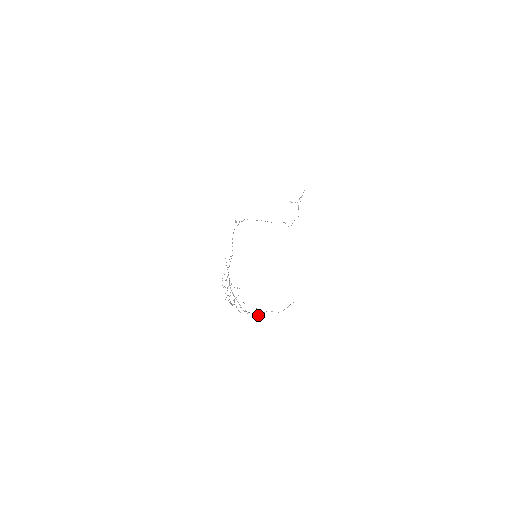
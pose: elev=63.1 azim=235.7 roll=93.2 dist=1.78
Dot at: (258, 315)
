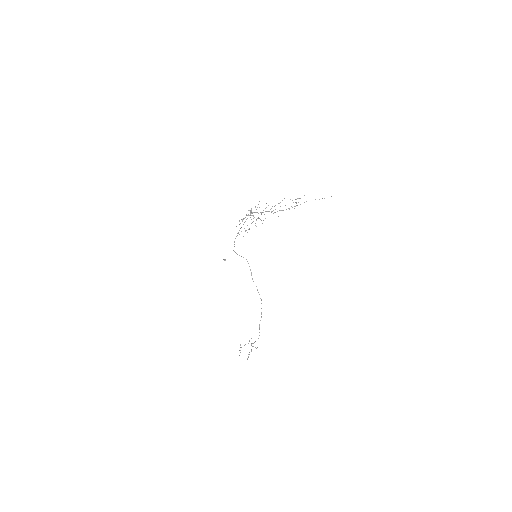
Dot at: occluded
